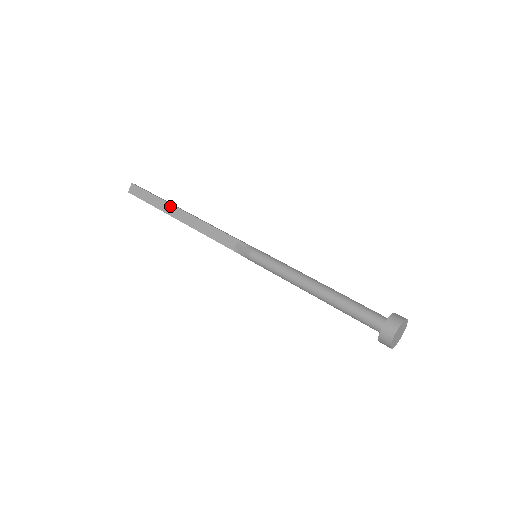
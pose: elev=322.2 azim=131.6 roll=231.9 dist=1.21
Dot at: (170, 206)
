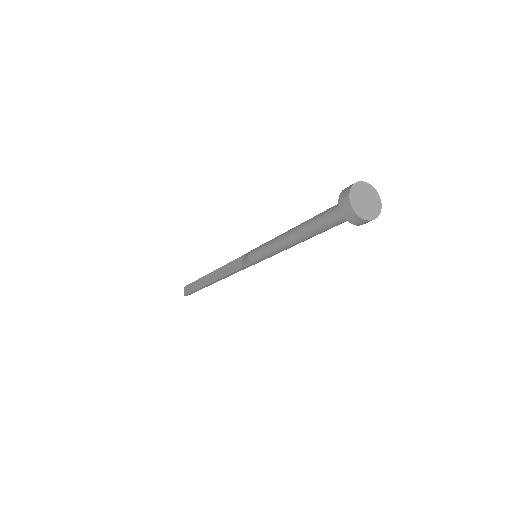
Dot at: (203, 278)
